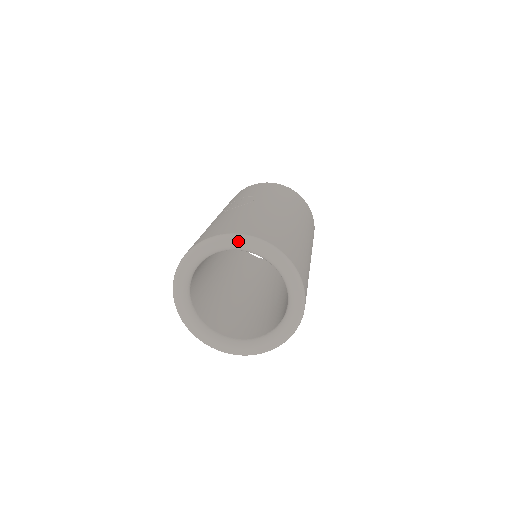
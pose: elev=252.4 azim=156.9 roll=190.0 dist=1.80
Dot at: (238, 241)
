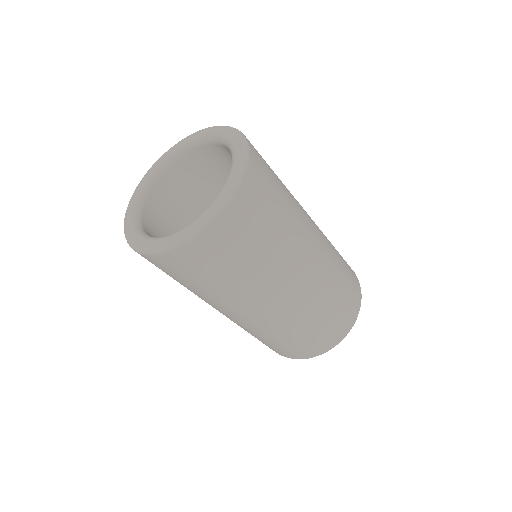
Dot at: (223, 129)
